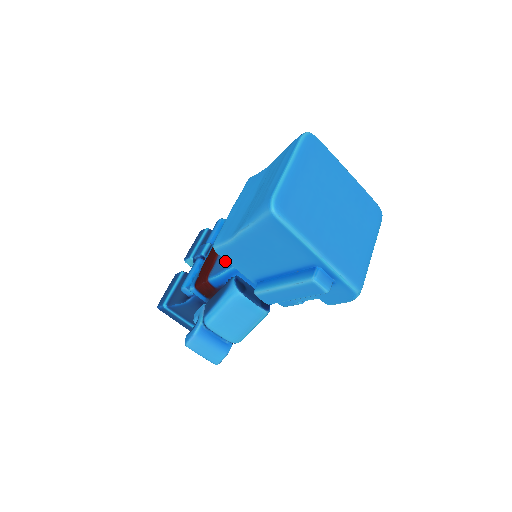
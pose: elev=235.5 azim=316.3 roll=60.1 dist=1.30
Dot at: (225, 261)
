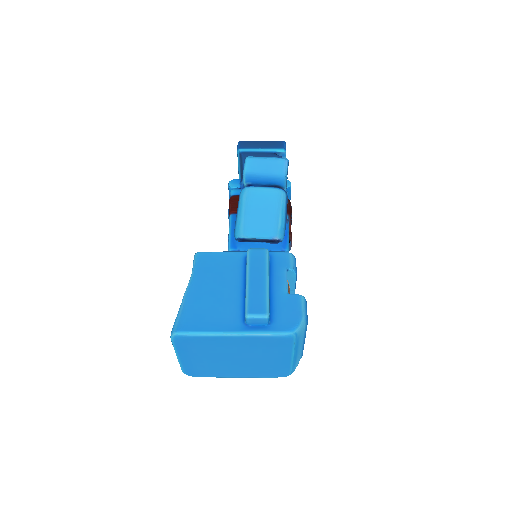
Dot at: occluded
